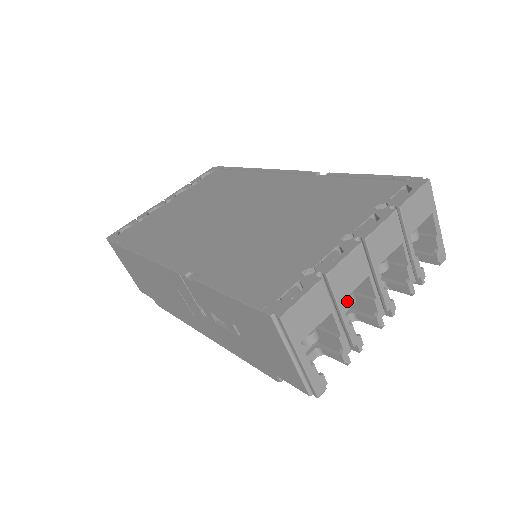
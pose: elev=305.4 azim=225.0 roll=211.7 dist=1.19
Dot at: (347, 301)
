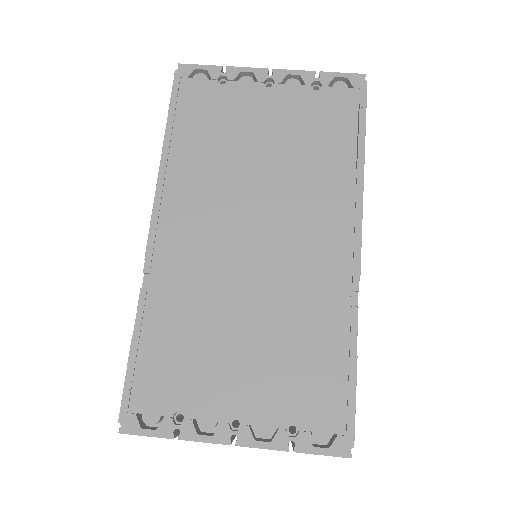
Dot at: occluded
